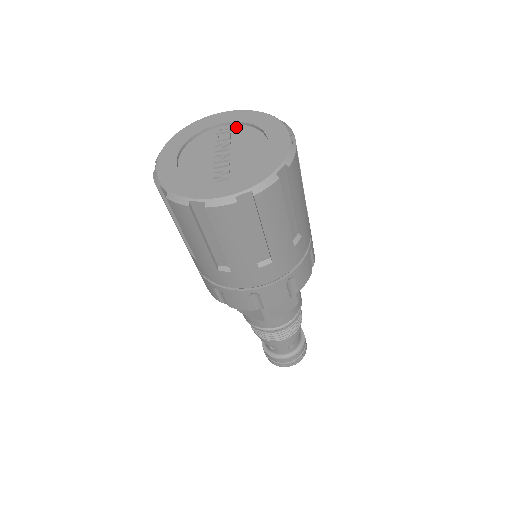
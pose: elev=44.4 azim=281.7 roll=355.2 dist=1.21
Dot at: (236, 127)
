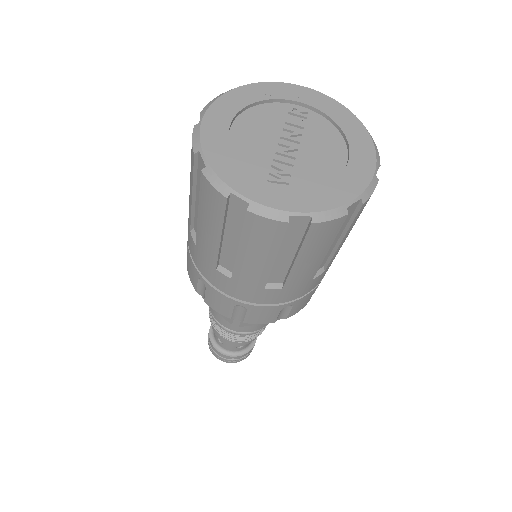
Dot at: (314, 115)
